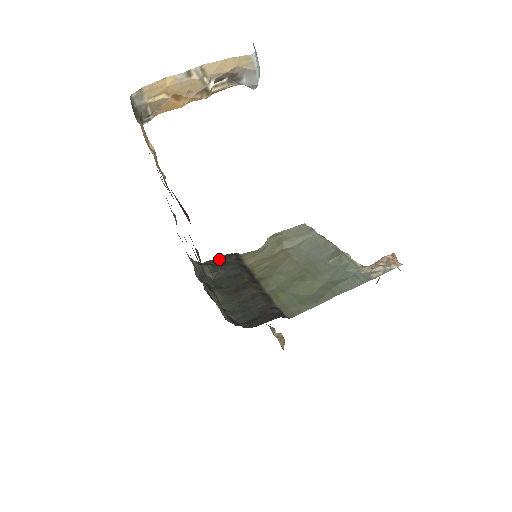
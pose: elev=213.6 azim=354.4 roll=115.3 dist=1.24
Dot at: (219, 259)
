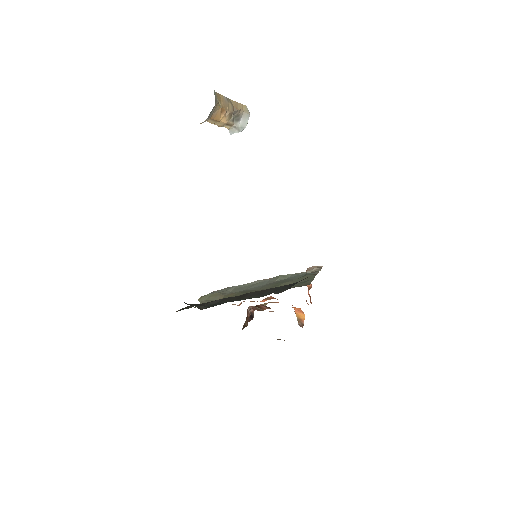
Dot at: occluded
